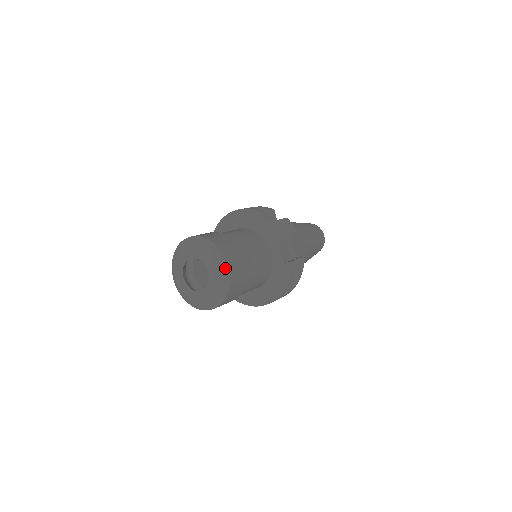
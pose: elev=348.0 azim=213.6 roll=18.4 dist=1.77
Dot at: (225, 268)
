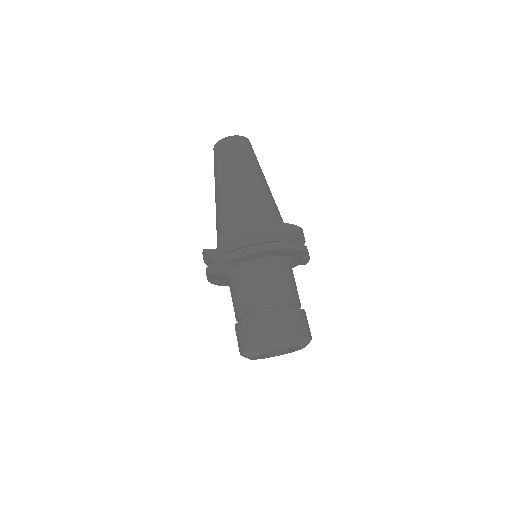
Dot at: occluded
